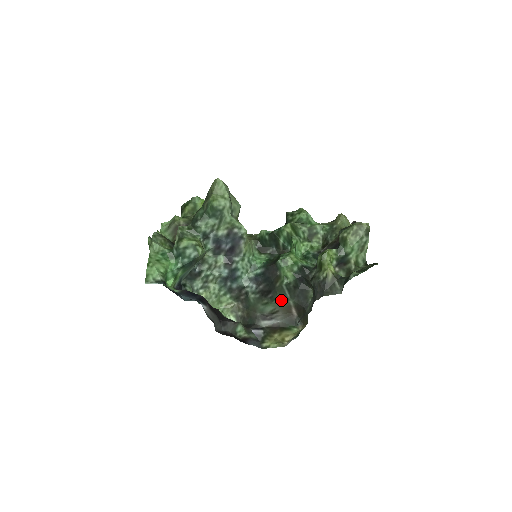
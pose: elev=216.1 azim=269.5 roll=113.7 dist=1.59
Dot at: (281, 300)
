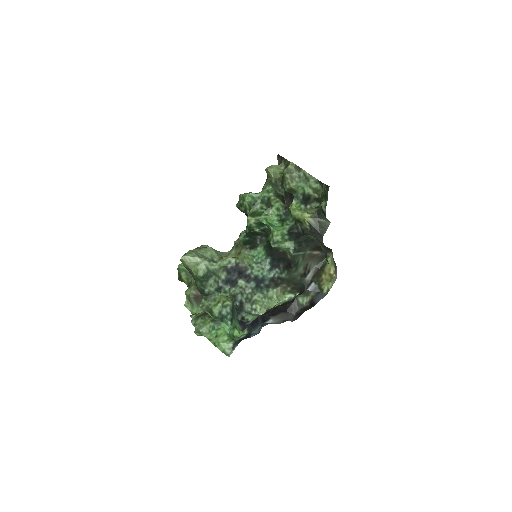
Dot at: (301, 259)
